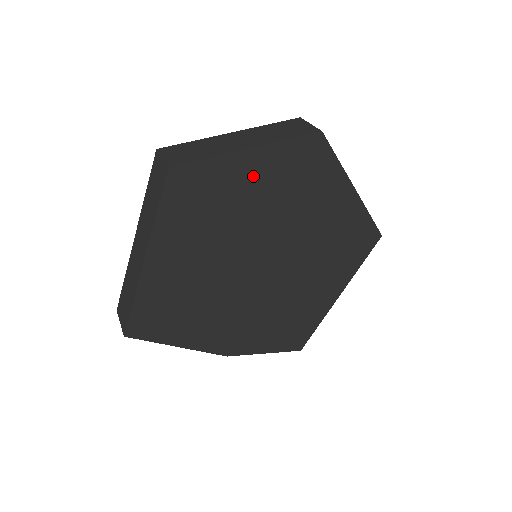
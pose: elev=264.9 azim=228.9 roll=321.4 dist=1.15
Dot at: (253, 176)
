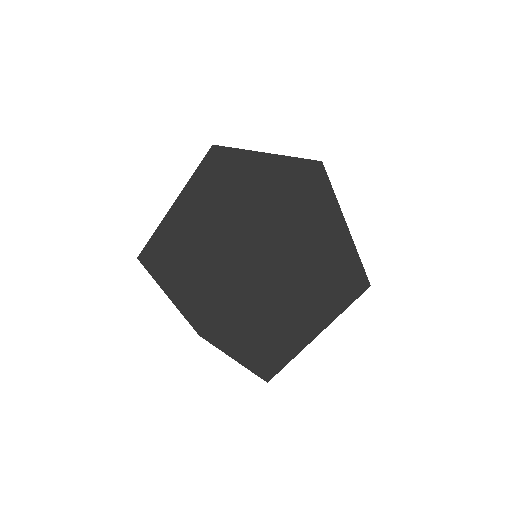
Dot at: (264, 174)
